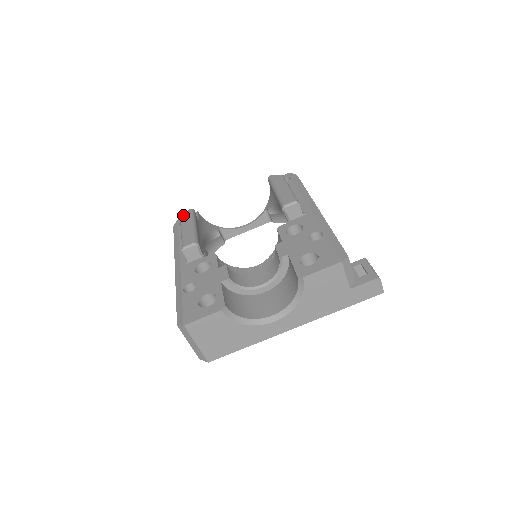
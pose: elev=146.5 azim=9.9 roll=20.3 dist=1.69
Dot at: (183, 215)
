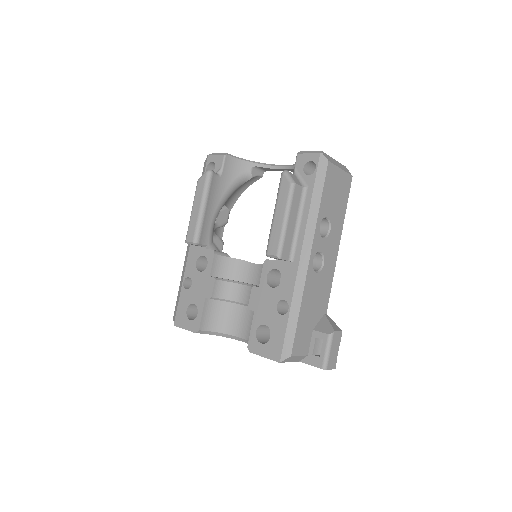
Dot at: (199, 180)
